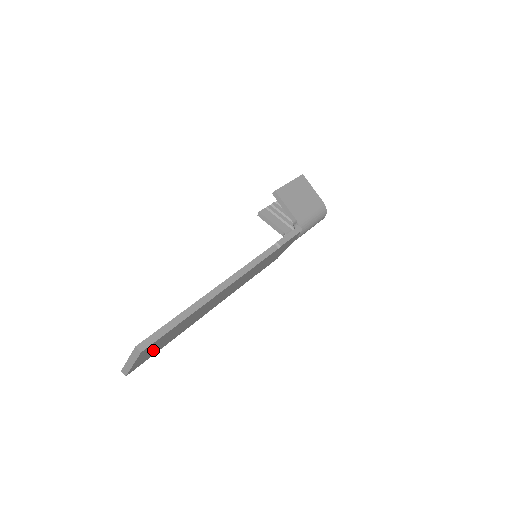
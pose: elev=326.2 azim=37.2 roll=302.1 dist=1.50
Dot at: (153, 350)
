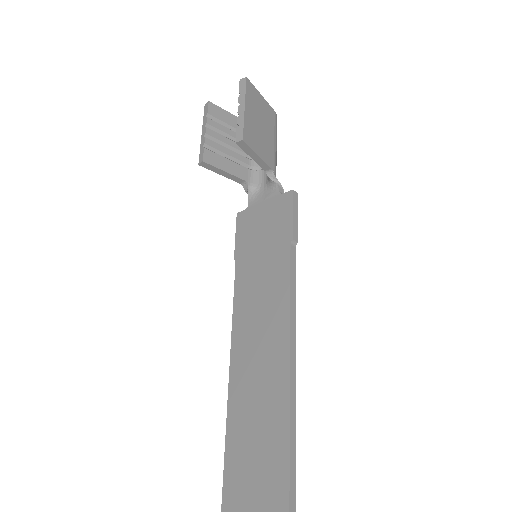
Dot at: occluded
